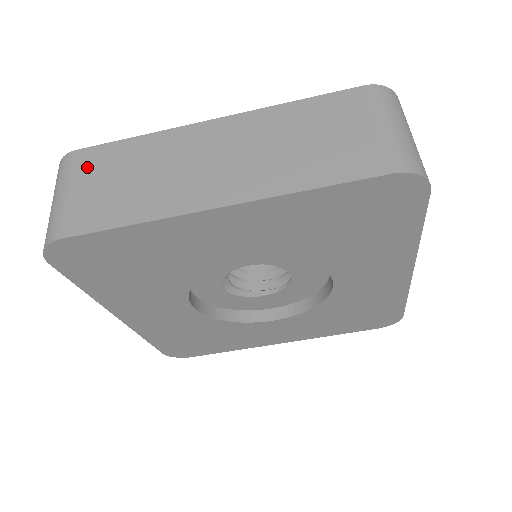
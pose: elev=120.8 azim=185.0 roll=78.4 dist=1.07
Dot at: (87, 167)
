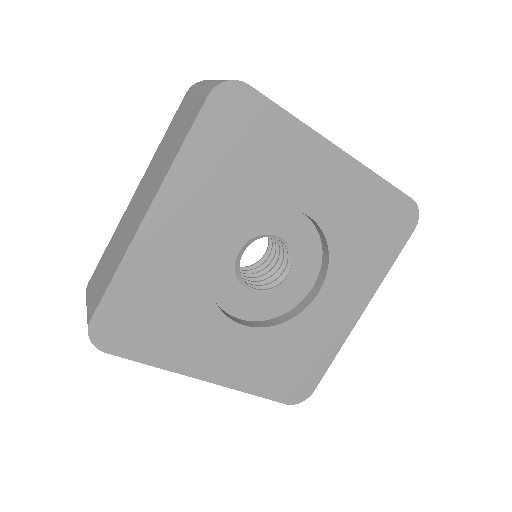
Dot at: occluded
